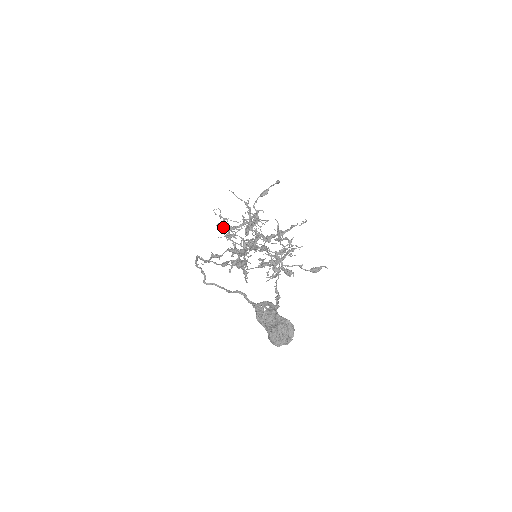
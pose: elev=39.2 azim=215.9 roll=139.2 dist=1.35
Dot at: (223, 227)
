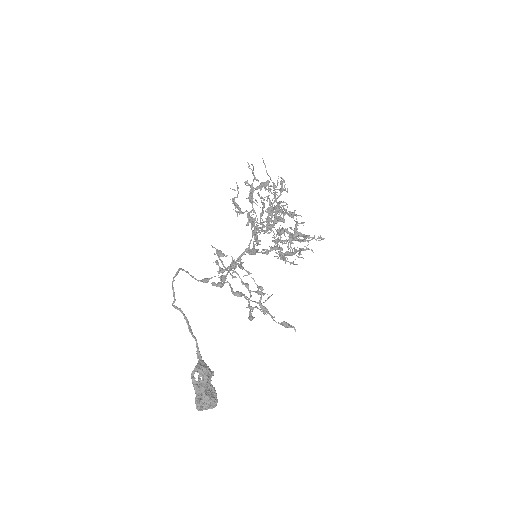
Dot at: (250, 187)
